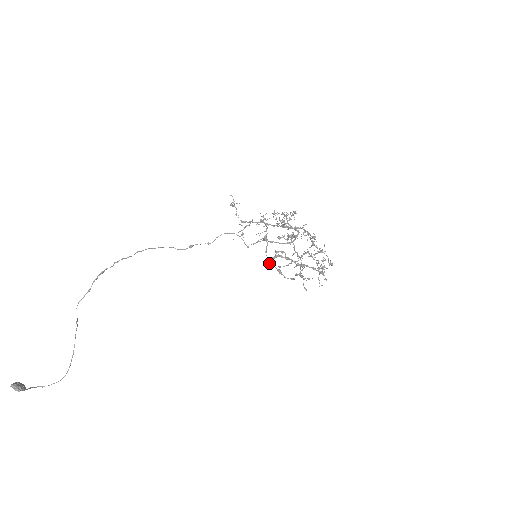
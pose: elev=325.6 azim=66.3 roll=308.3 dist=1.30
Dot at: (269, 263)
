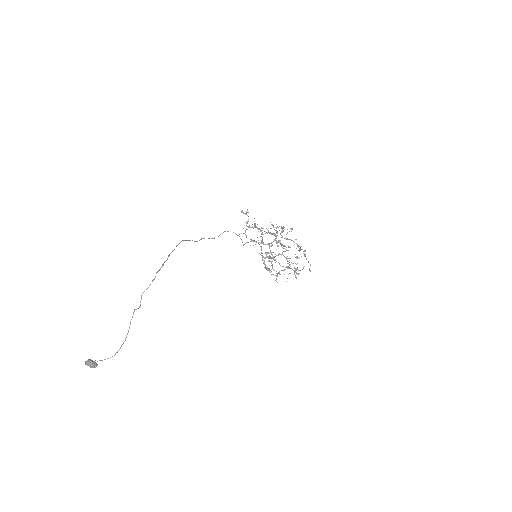
Dot at: (263, 262)
